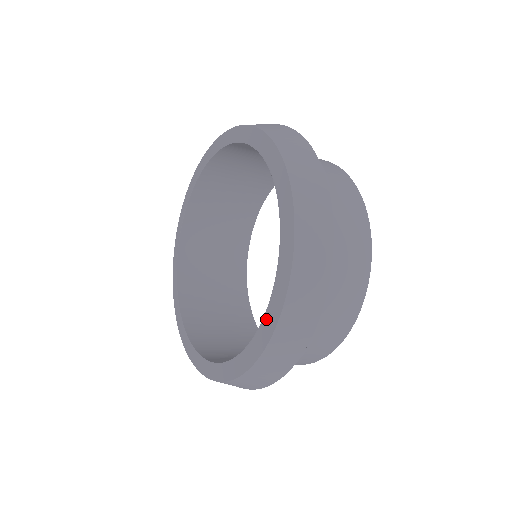
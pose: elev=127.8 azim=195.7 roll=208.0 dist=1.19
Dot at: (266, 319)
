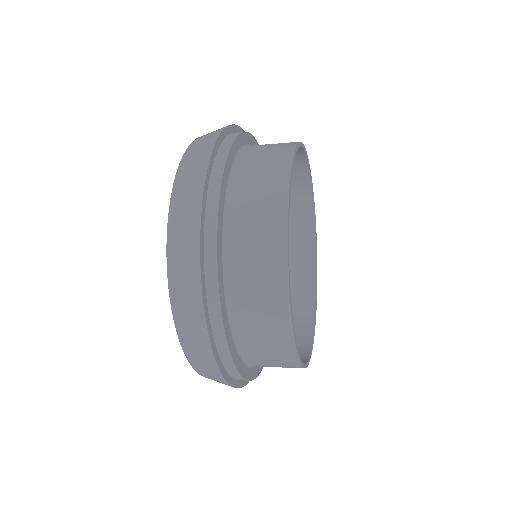
Dot at: occluded
